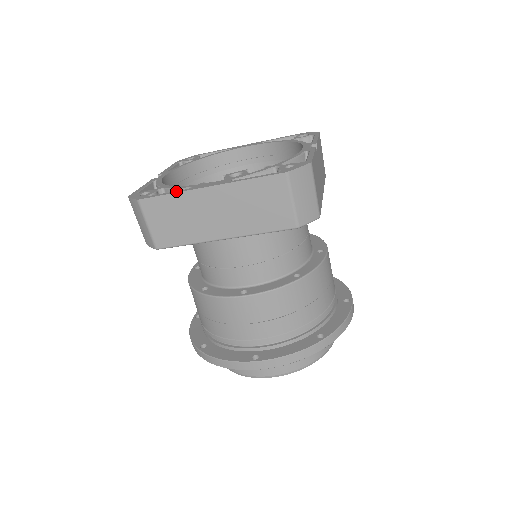
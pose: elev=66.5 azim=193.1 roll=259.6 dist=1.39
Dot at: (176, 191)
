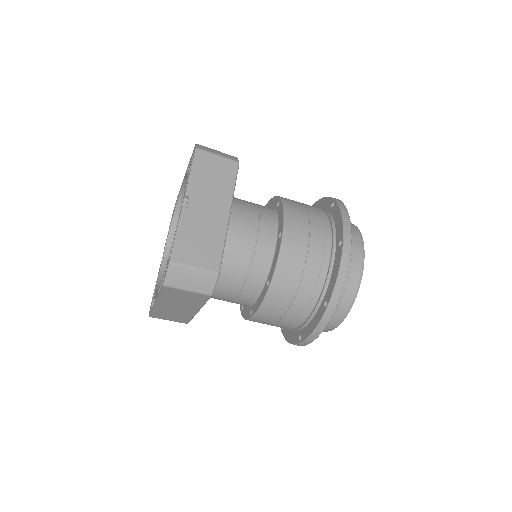
Dot at: (152, 307)
